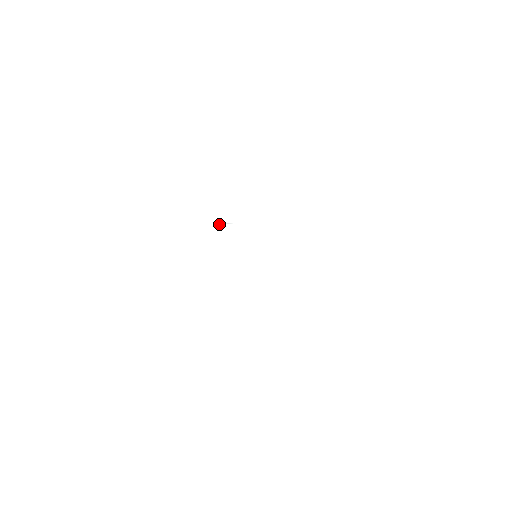
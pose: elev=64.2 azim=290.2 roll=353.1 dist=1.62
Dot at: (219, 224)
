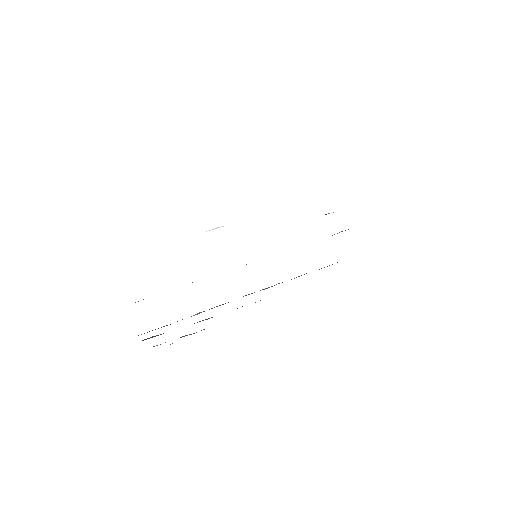
Dot at: (206, 231)
